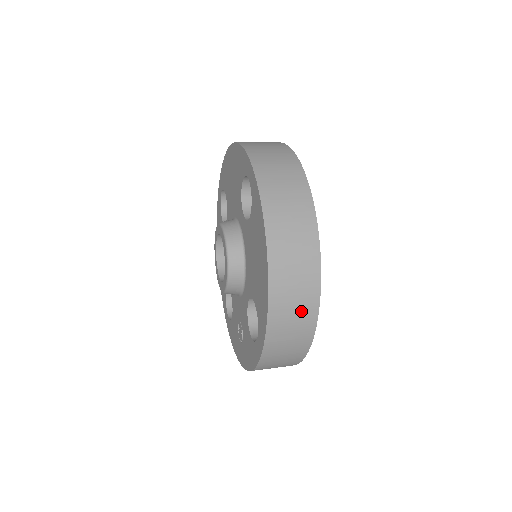
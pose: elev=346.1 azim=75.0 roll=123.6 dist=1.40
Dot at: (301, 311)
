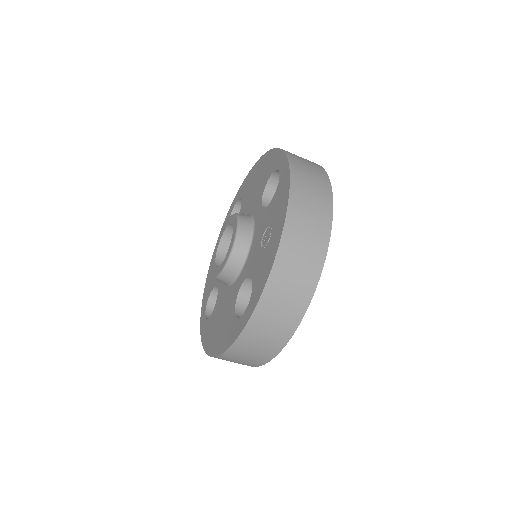
Dot at: occluded
